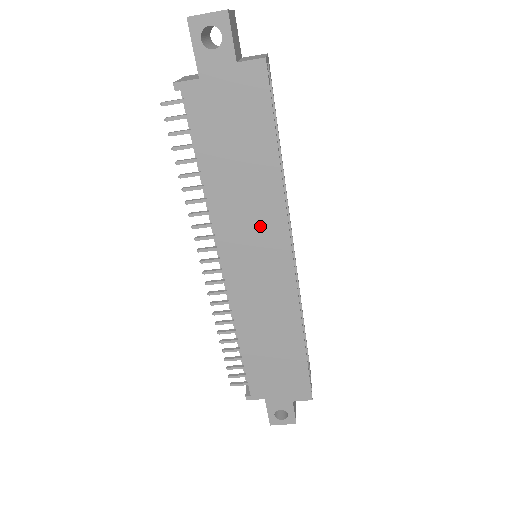
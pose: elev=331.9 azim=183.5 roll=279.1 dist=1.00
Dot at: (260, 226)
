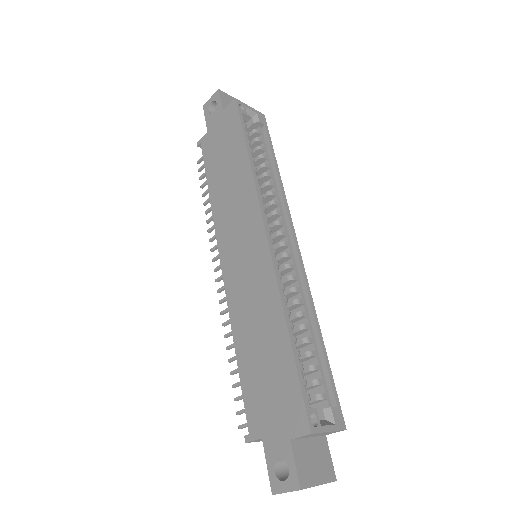
Dot at: (241, 212)
